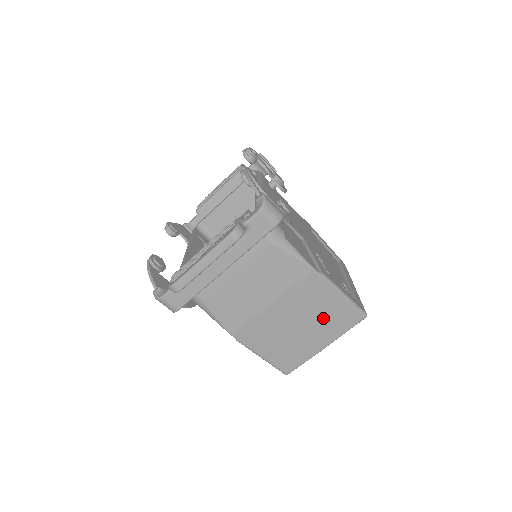
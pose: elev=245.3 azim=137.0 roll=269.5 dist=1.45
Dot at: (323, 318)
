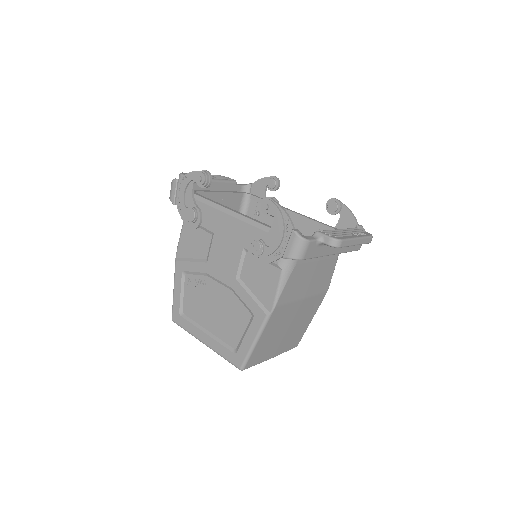
Dot at: (295, 332)
